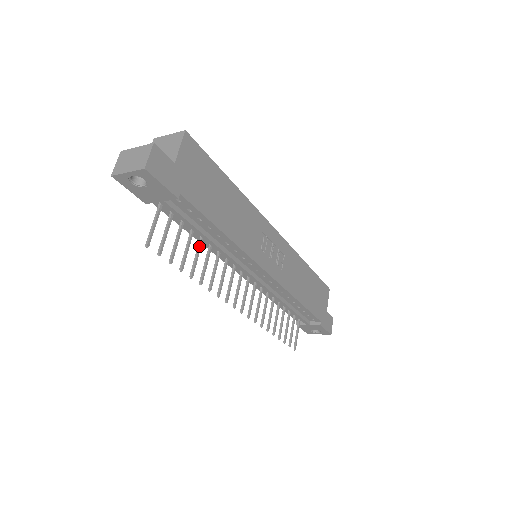
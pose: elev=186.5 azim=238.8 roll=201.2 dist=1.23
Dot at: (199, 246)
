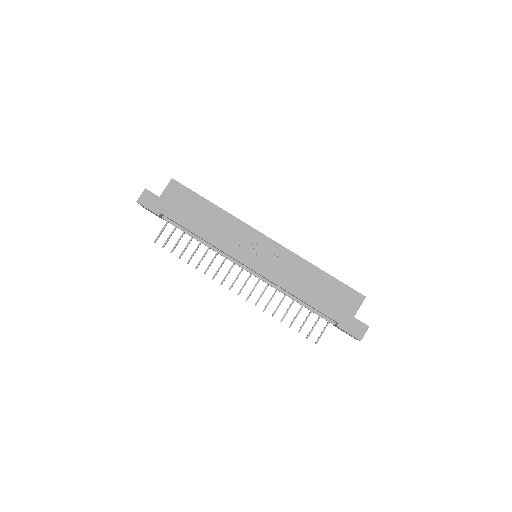
Dot at: (198, 245)
